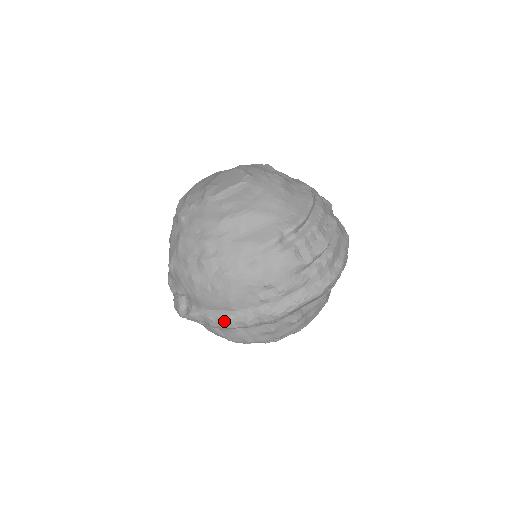
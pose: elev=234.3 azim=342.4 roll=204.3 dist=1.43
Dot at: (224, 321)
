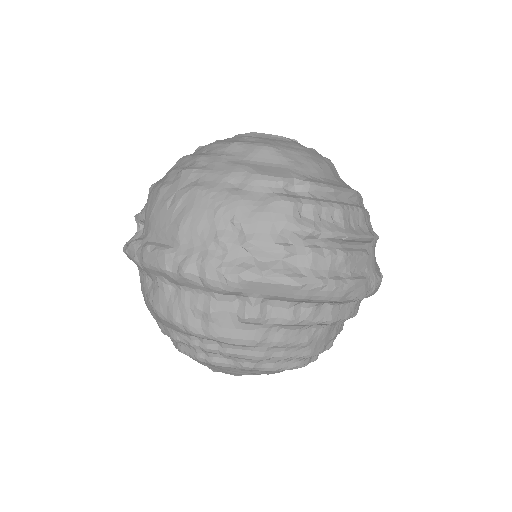
Dot at: (159, 253)
